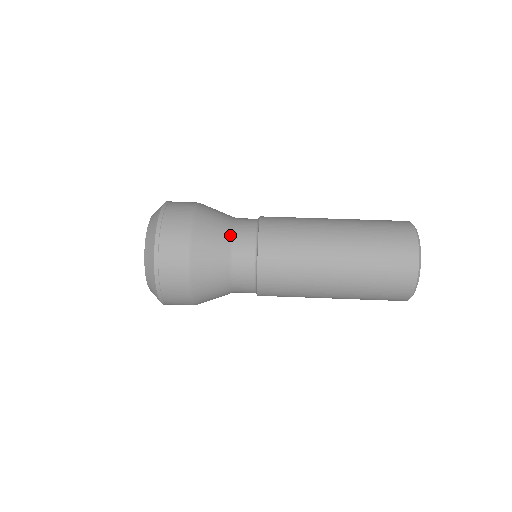
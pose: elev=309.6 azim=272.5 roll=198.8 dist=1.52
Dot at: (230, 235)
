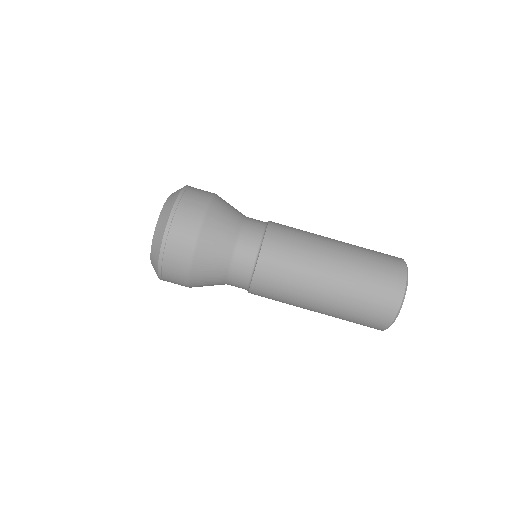
Dot at: (231, 254)
